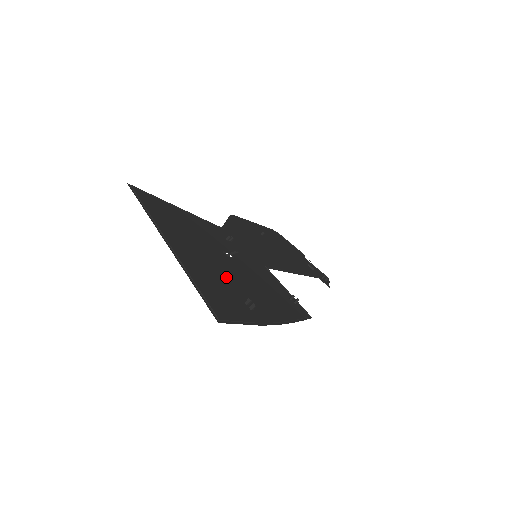
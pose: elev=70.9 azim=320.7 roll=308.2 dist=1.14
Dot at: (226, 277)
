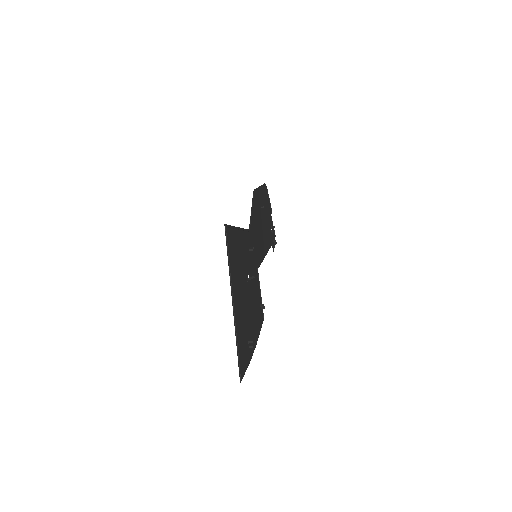
Dot at: (245, 316)
